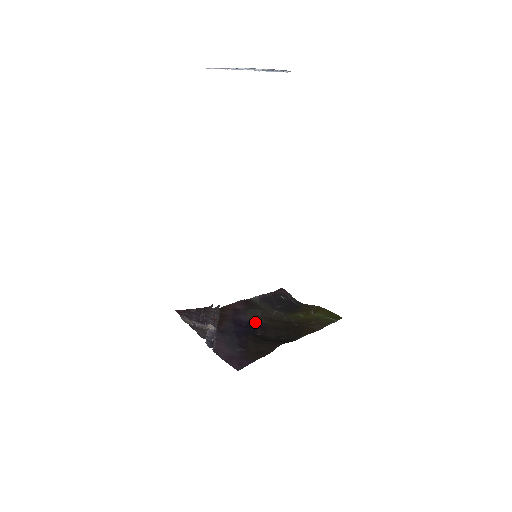
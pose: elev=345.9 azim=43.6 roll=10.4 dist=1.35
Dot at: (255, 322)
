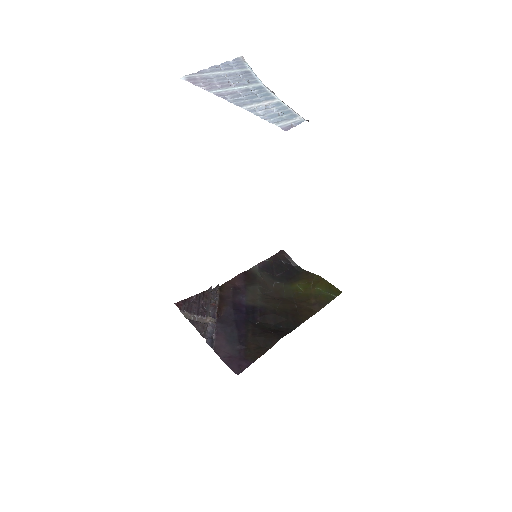
Dot at: (255, 305)
